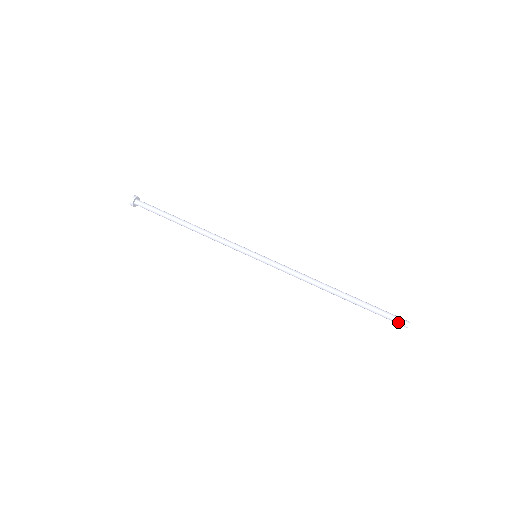
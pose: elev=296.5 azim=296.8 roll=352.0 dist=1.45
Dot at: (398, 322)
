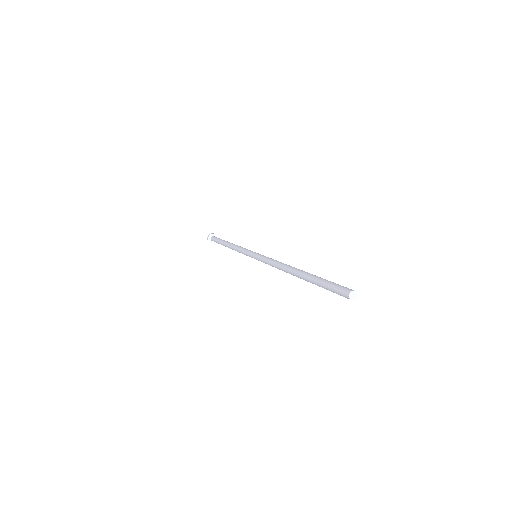
Dot at: (341, 289)
